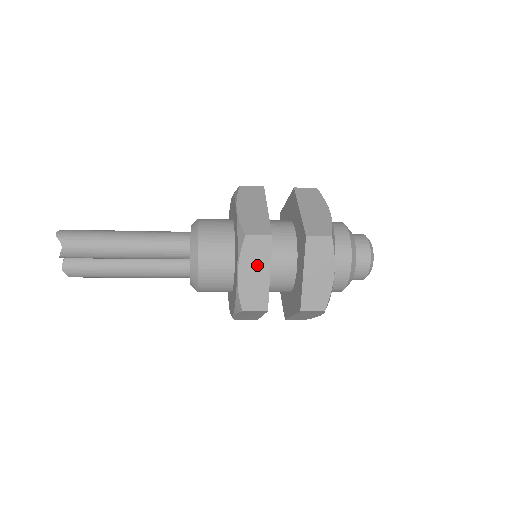
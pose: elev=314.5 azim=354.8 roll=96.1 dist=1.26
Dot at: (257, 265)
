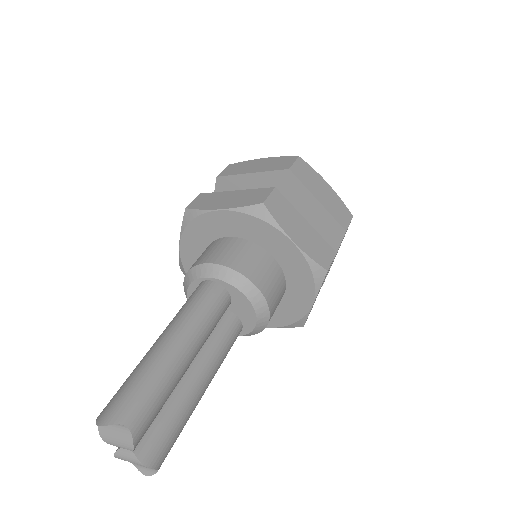
Dot at: (294, 221)
